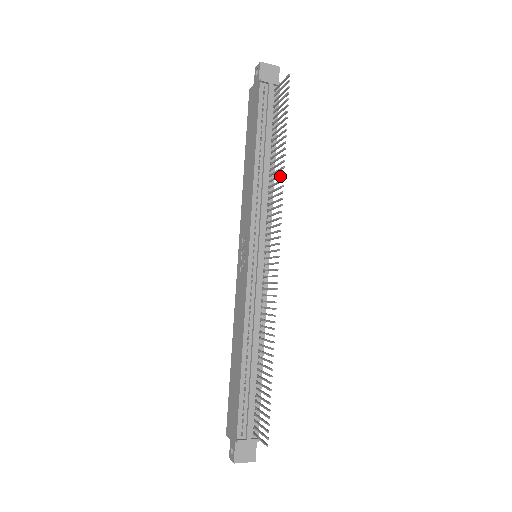
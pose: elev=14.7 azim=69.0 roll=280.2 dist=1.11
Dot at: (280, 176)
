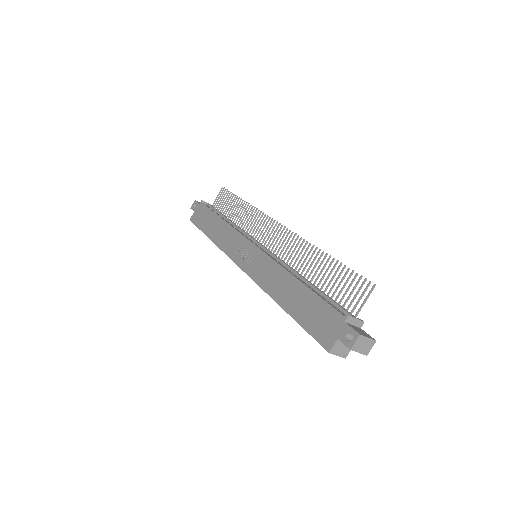
Dot at: occluded
